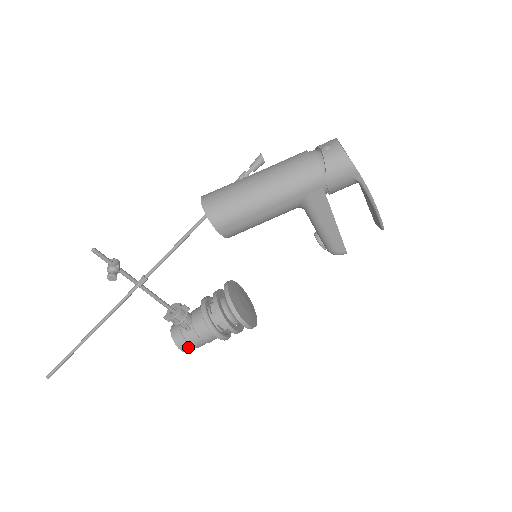
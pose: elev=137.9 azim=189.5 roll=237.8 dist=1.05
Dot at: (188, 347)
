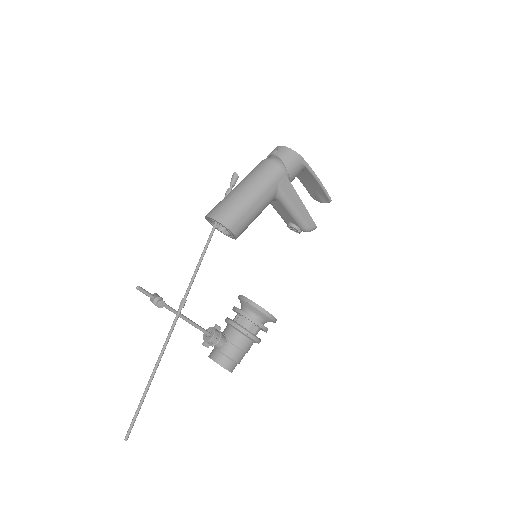
Dot at: (232, 364)
